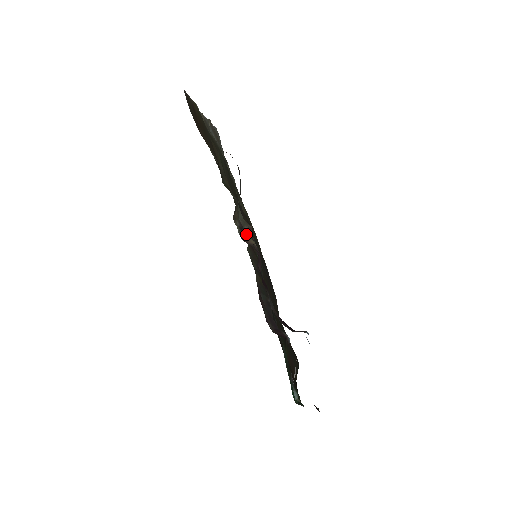
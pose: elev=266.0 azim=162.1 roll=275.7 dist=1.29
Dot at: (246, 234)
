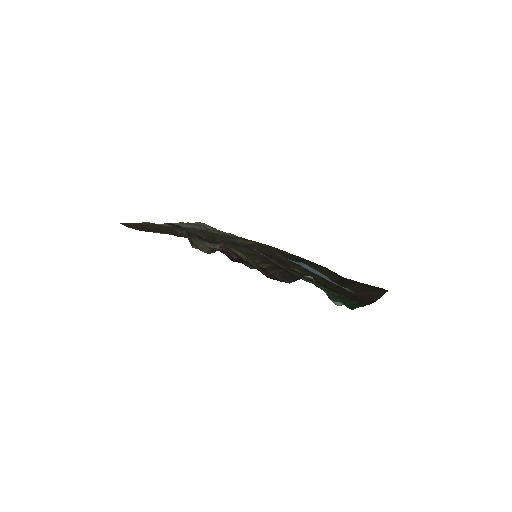
Dot at: occluded
